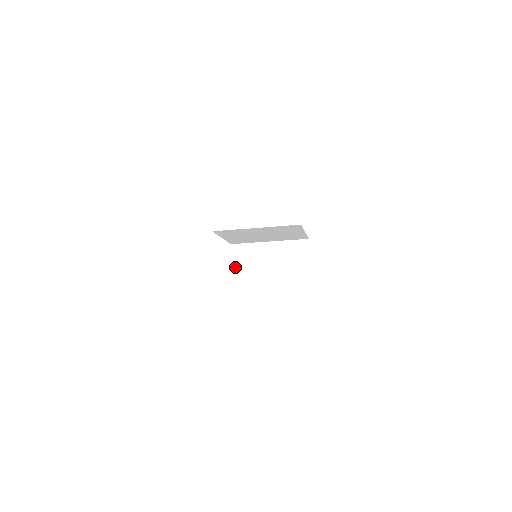
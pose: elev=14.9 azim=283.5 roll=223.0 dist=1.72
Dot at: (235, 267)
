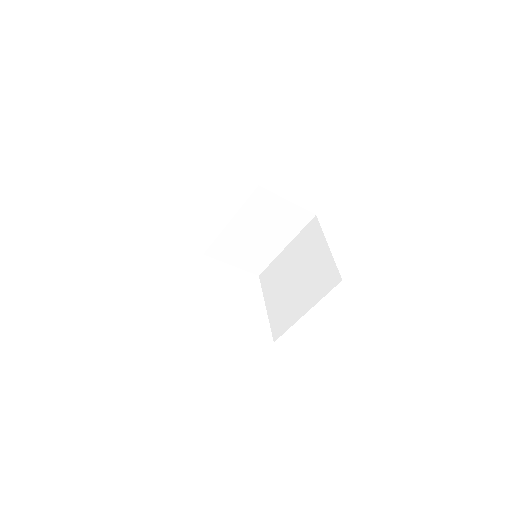
Dot at: (266, 293)
